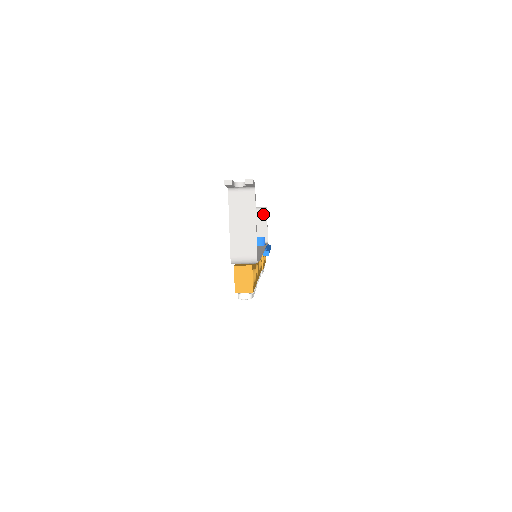
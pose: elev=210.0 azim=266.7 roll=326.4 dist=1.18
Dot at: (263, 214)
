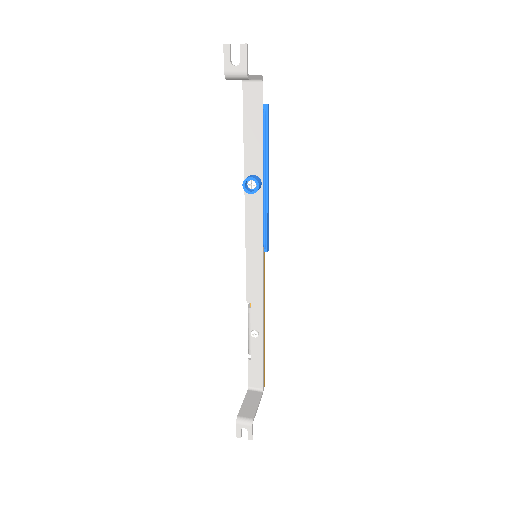
Dot at: occluded
